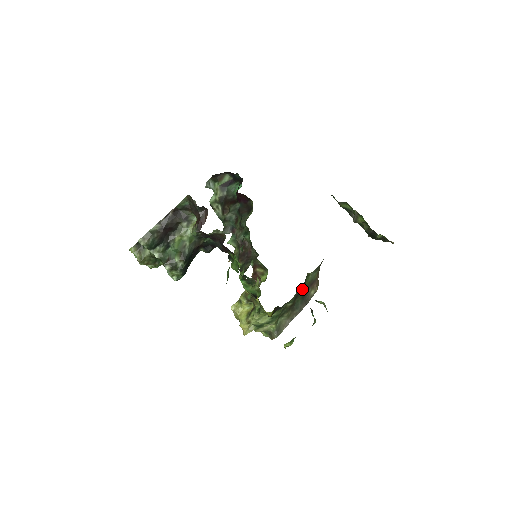
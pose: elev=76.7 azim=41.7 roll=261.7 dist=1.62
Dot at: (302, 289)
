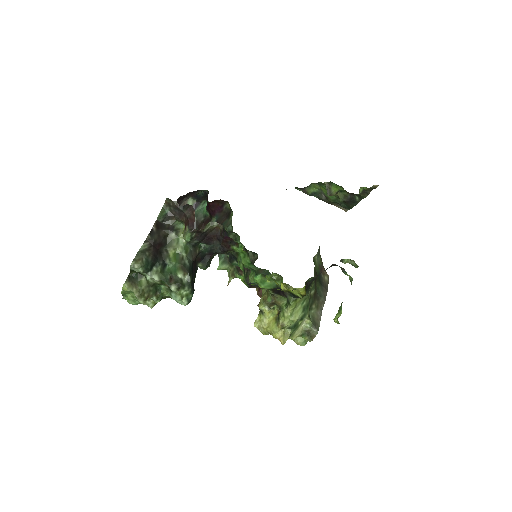
Dot at: (316, 274)
